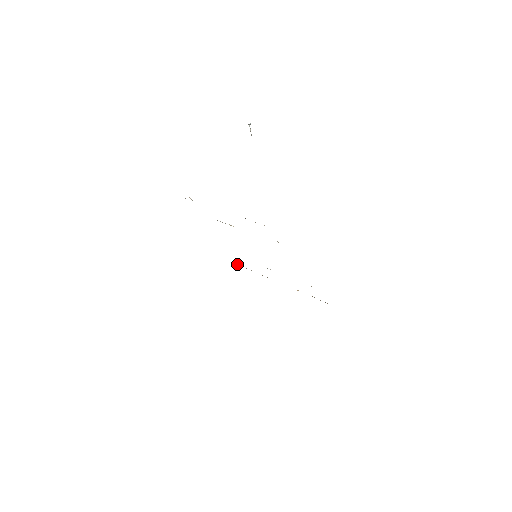
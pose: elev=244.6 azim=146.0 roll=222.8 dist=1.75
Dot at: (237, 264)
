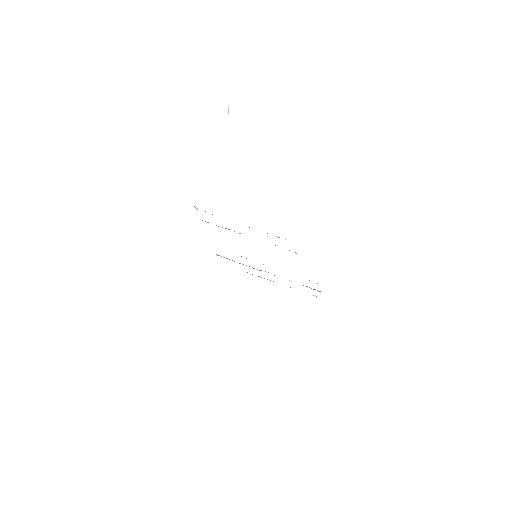
Dot at: (223, 257)
